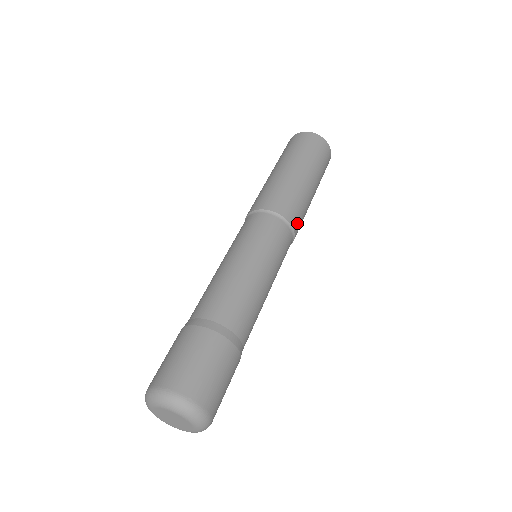
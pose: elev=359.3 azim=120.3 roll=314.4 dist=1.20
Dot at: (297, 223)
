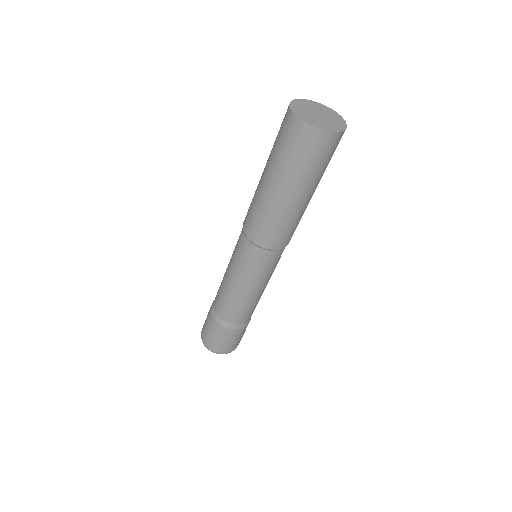
Dot at: (287, 240)
